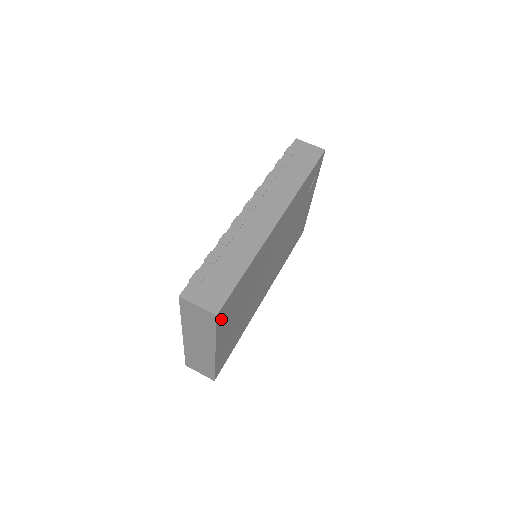
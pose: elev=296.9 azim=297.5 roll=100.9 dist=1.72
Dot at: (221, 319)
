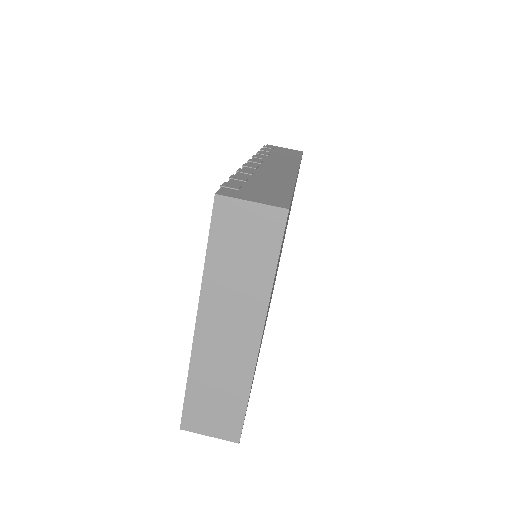
Dot at: occluded
